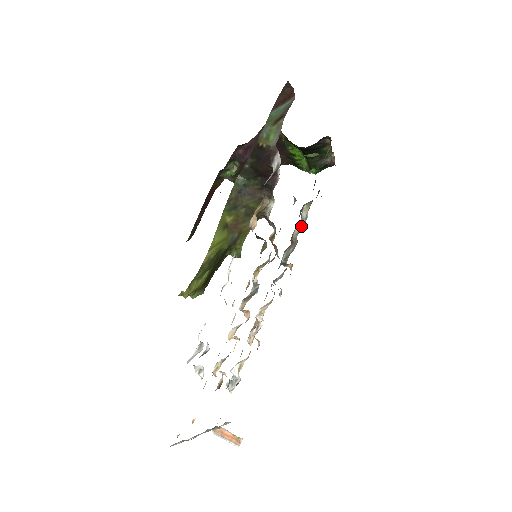
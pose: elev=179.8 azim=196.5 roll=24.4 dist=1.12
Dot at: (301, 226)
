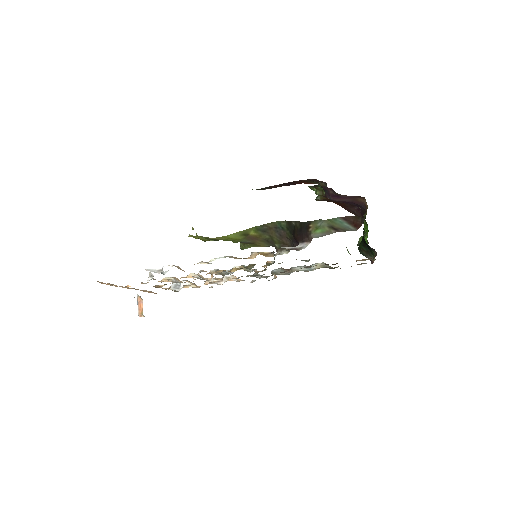
Dot at: (304, 269)
